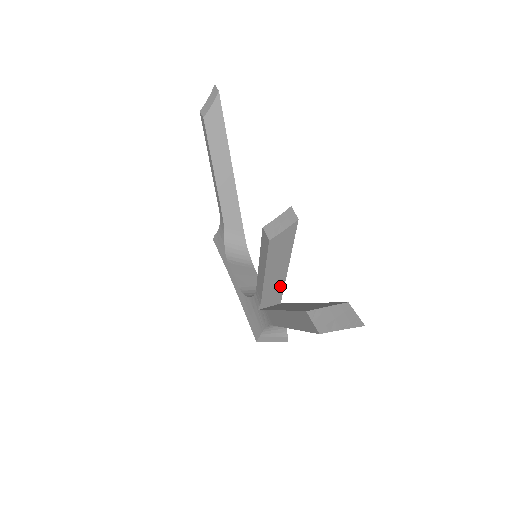
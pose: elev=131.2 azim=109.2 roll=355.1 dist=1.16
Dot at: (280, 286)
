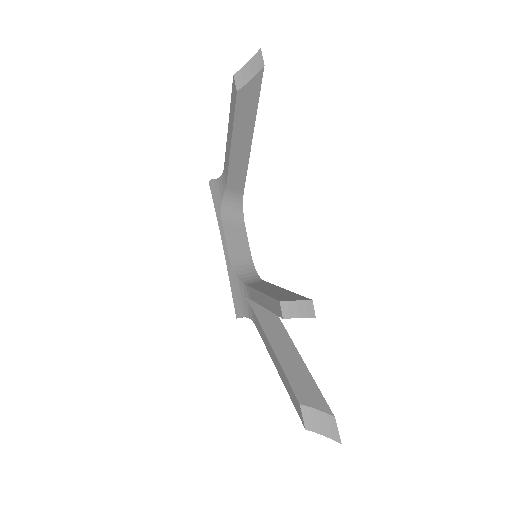
Dot at: occluded
